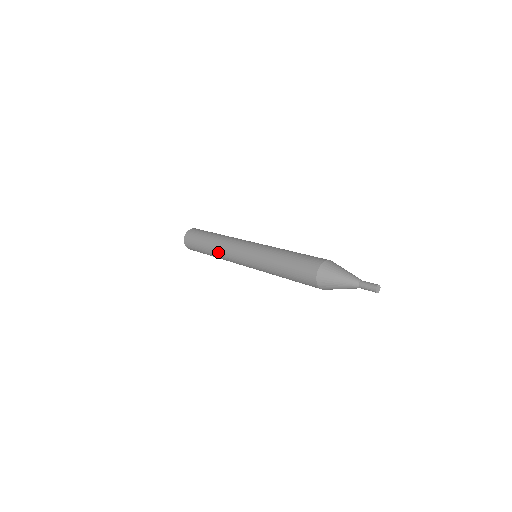
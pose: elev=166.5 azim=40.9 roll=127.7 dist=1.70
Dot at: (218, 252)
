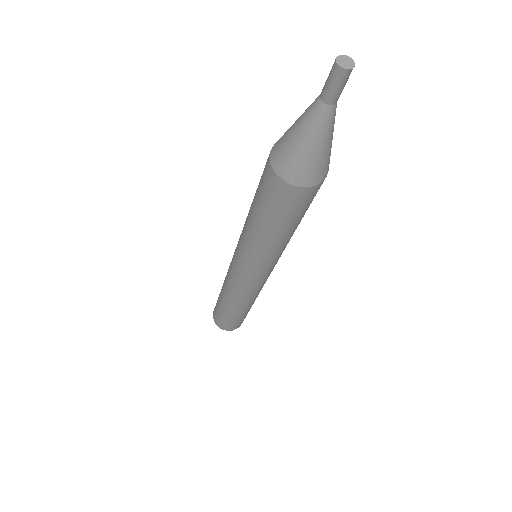
Dot at: (230, 297)
